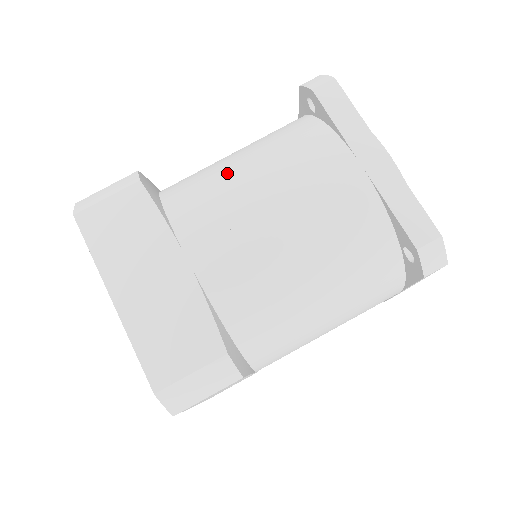
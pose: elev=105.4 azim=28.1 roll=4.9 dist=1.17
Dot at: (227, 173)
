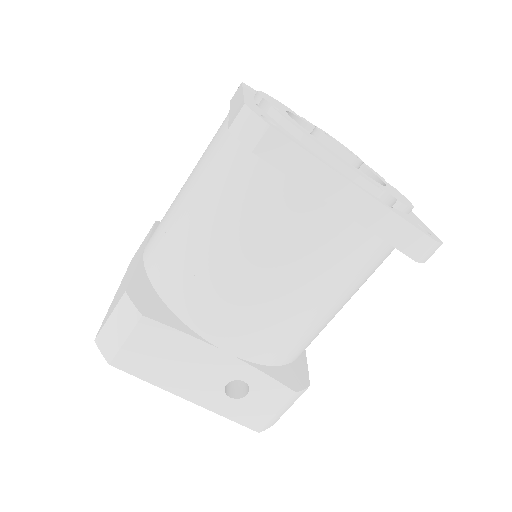
Dot at: occluded
